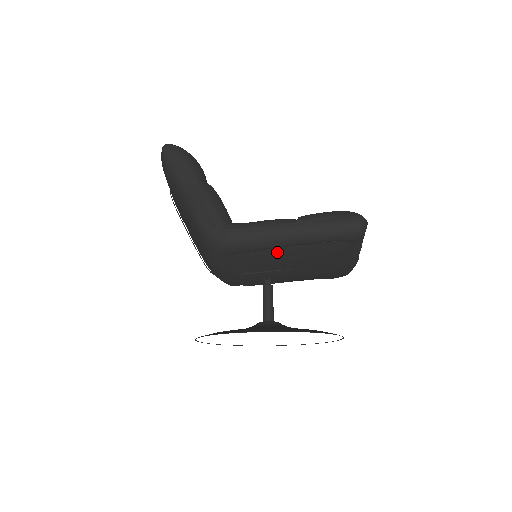
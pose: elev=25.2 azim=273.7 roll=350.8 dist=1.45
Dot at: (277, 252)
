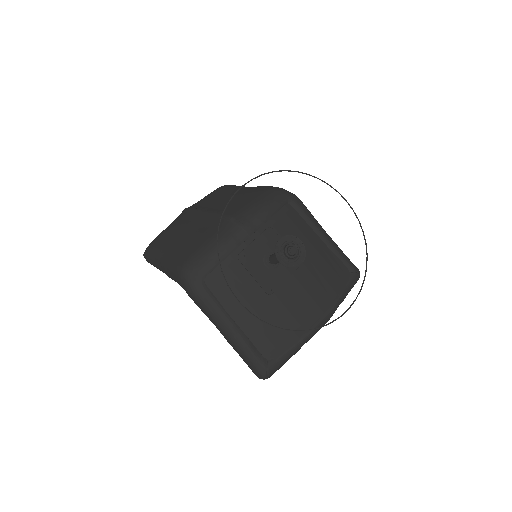
Dot at: (311, 235)
